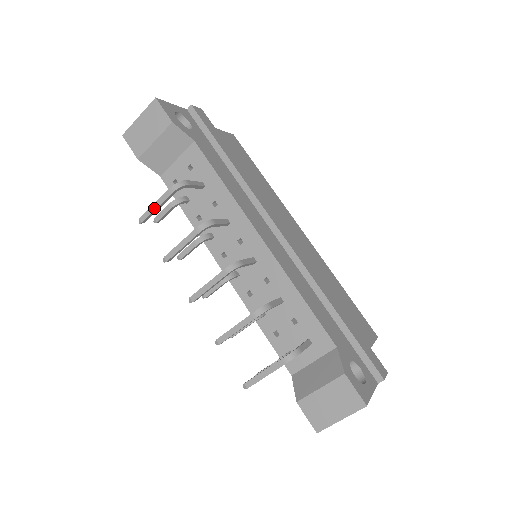
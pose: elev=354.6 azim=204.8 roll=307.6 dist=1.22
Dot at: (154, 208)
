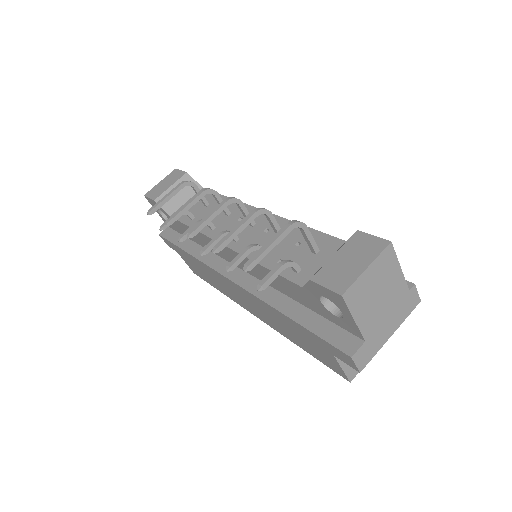
Dot at: (164, 198)
